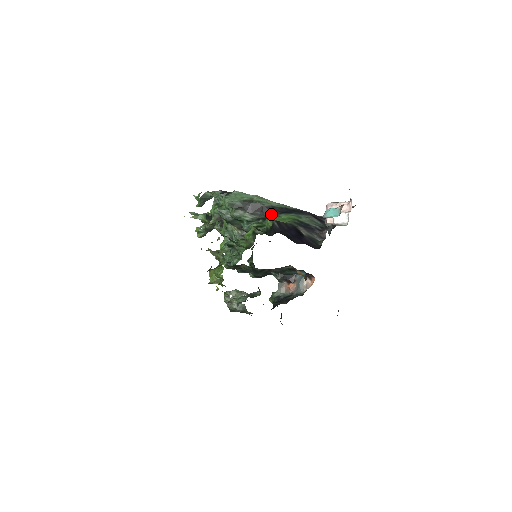
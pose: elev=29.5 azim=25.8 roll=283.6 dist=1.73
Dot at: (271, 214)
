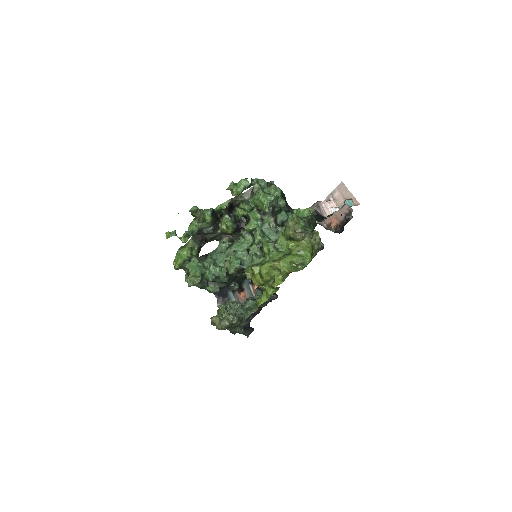
Dot at: (290, 208)
